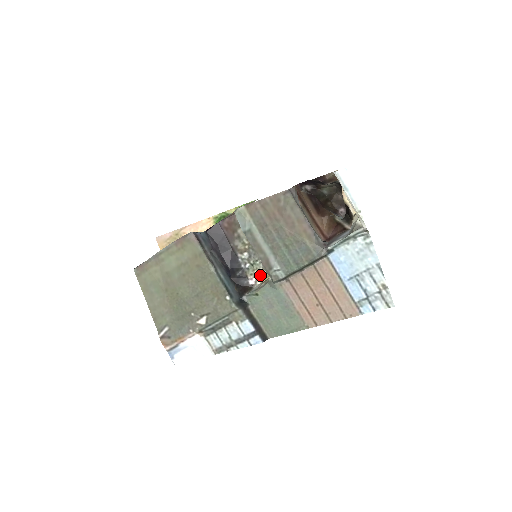
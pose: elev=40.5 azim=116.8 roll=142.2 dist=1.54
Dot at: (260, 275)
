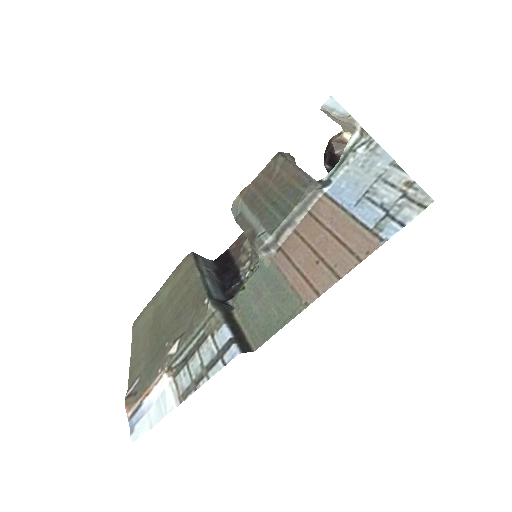
Dot at: occluded
